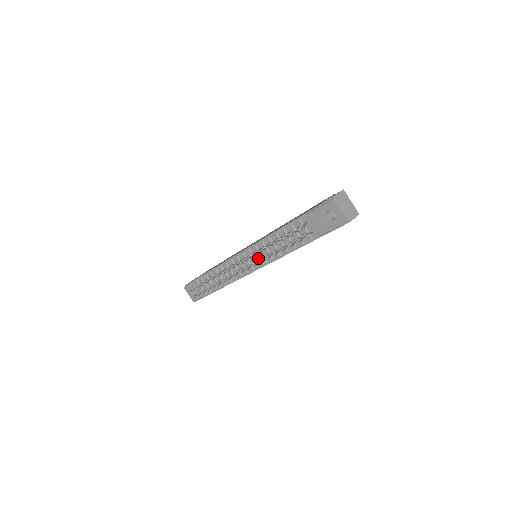
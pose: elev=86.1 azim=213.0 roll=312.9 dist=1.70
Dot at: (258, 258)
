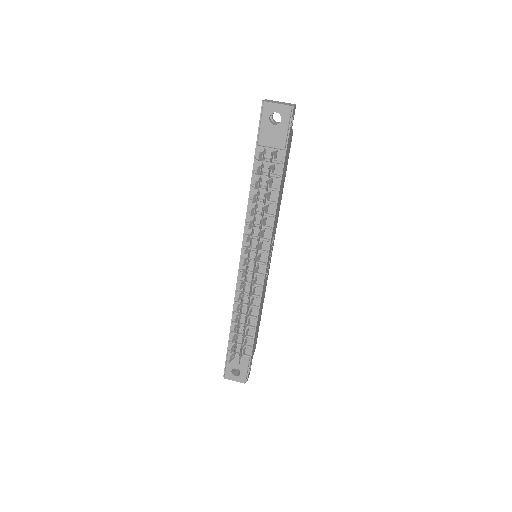
Dot at: occluded
